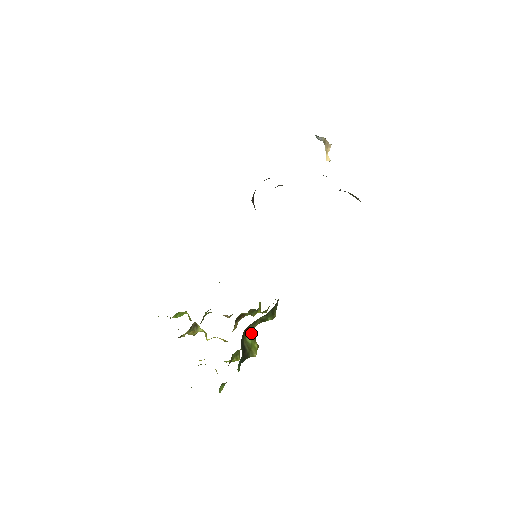
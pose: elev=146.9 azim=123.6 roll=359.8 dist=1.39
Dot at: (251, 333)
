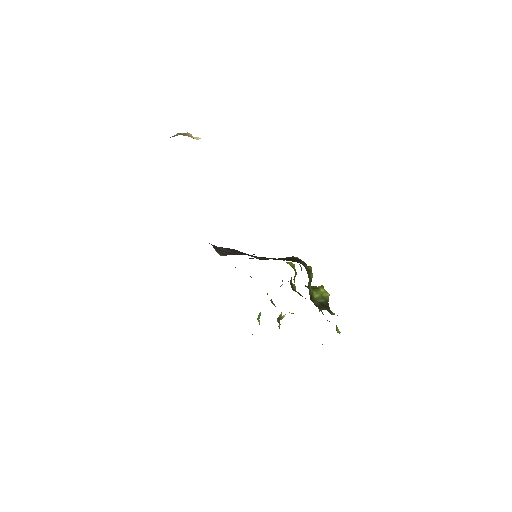
Dot at: (313, 292)
